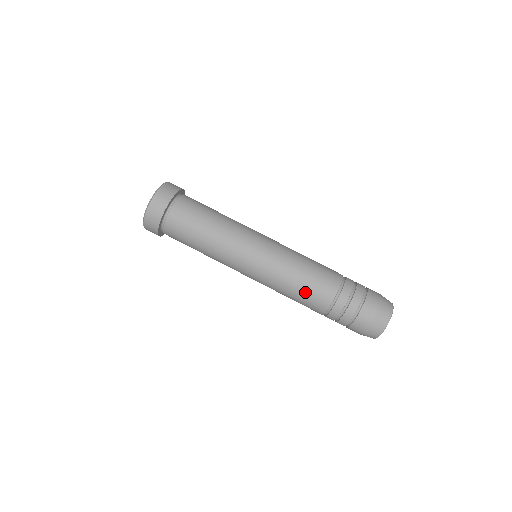
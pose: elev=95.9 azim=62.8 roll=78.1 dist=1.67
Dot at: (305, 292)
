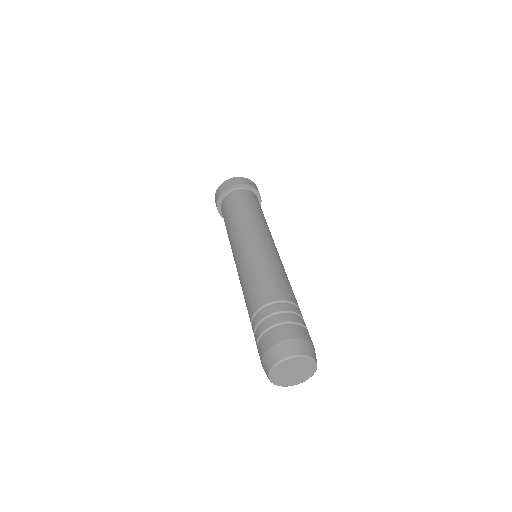
Dot at: (250, 289)
